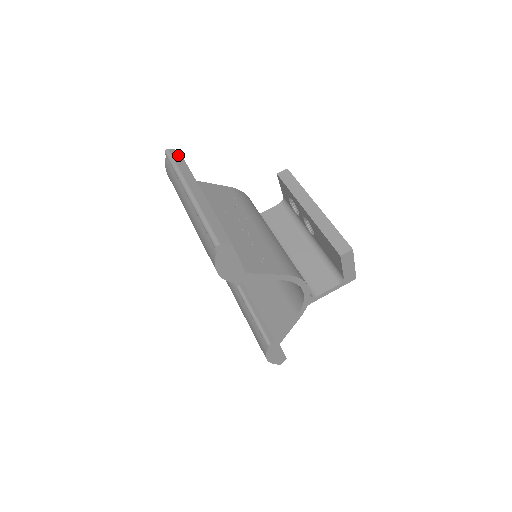
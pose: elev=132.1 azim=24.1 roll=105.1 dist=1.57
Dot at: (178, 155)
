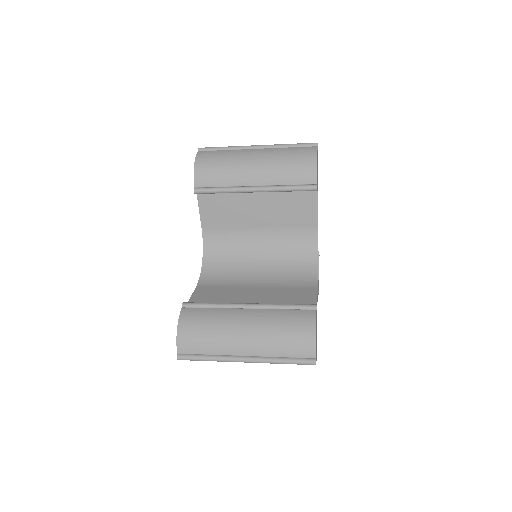
Dot at: occluded
